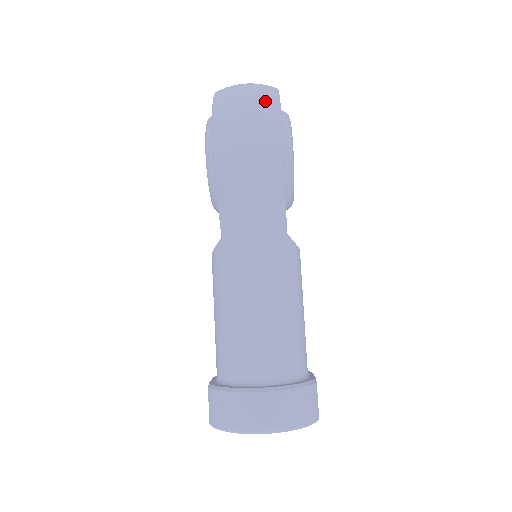
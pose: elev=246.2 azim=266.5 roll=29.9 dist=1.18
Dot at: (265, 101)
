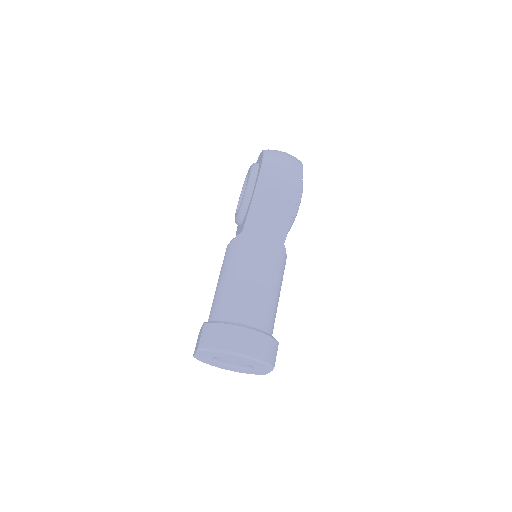
Dot at: (296, 162)
